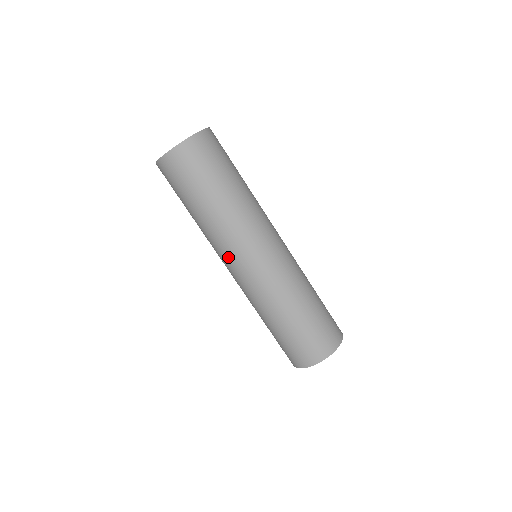
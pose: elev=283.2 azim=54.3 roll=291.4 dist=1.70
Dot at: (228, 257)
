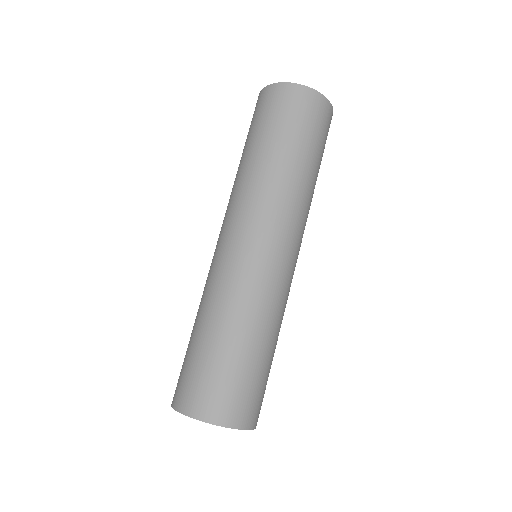
Dot at: (227, 220)
